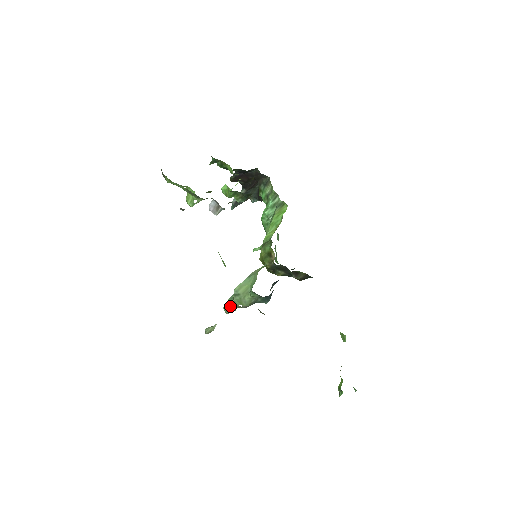
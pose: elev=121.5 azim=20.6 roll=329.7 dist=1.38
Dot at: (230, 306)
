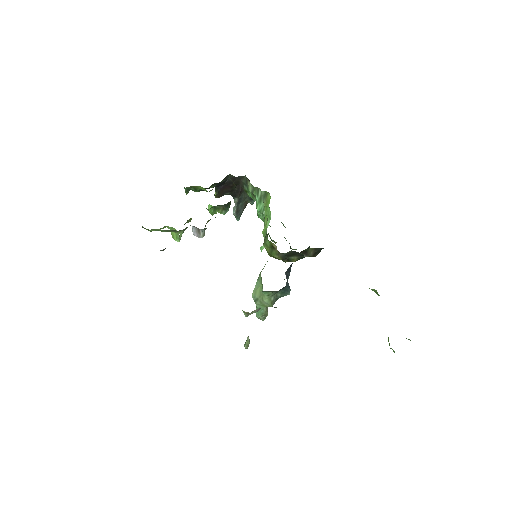
Dot at: (259, 313)
